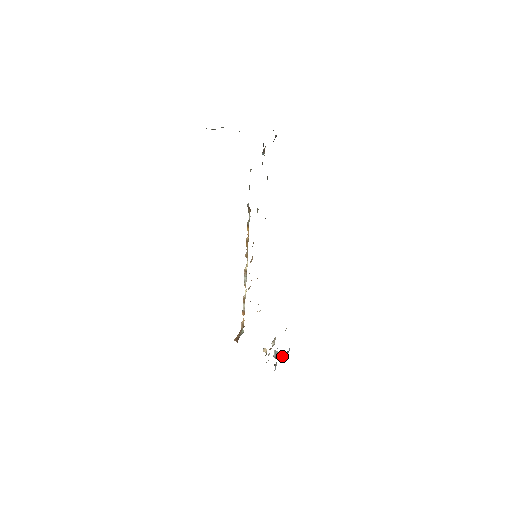
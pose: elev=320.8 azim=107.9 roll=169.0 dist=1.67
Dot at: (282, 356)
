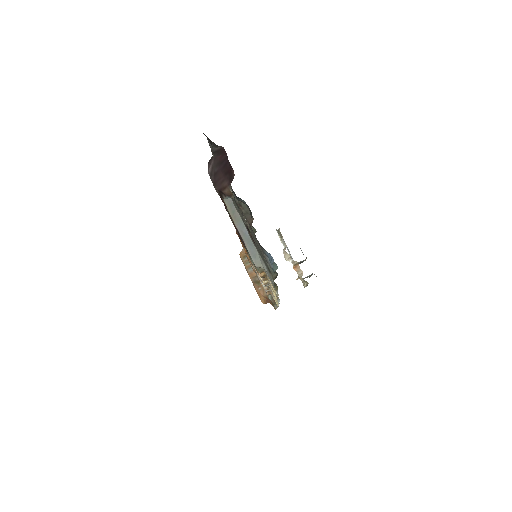
Dot at: occluded
